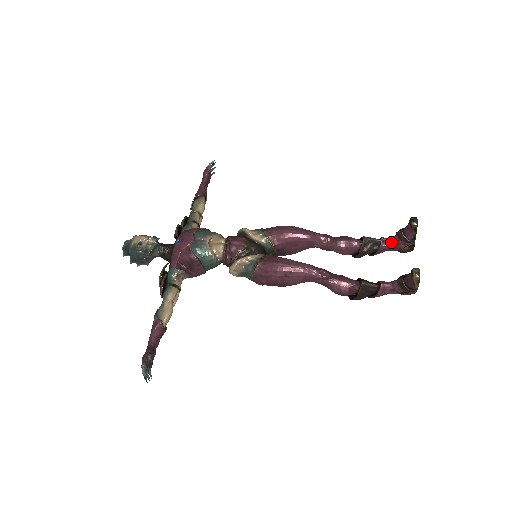
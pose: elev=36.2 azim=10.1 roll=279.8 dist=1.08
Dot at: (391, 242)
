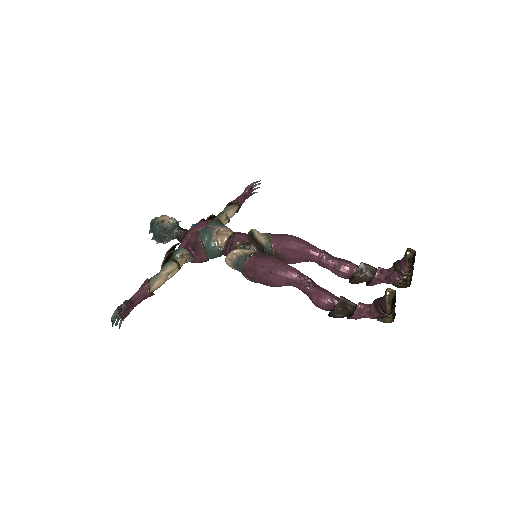
Dot at: (387, 272)
